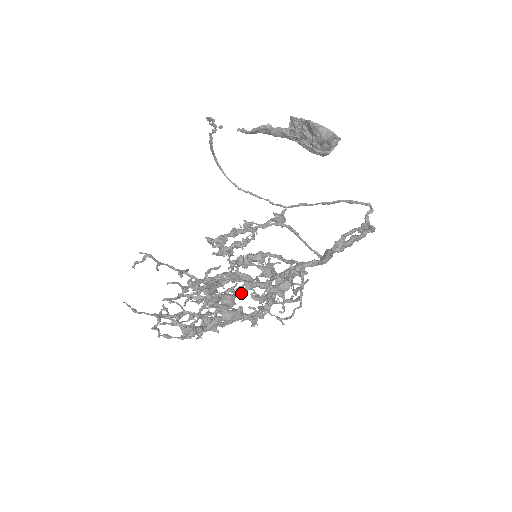
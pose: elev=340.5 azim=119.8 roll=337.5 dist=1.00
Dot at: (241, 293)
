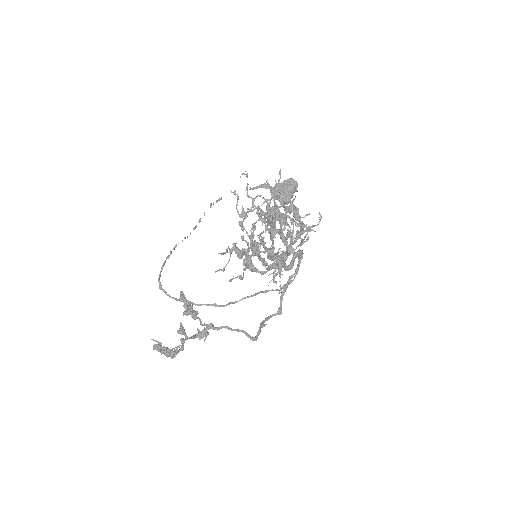
Dot at: (281, 228)
